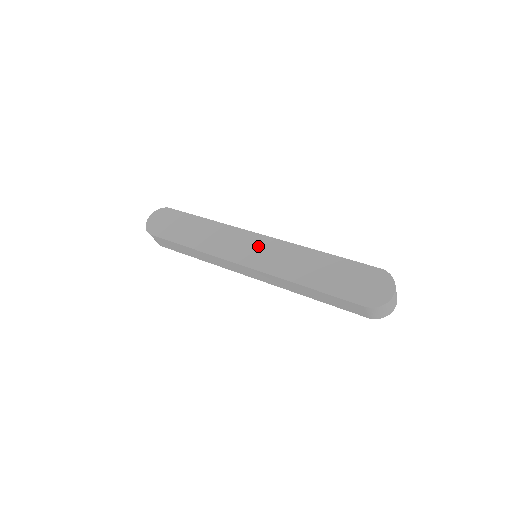
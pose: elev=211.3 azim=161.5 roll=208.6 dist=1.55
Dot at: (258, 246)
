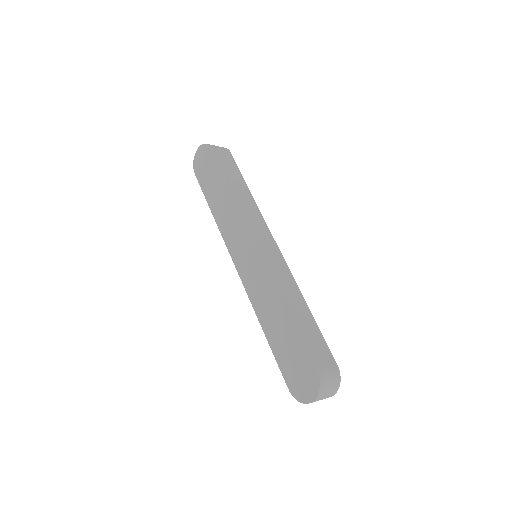
Dot at: (250, 256)
